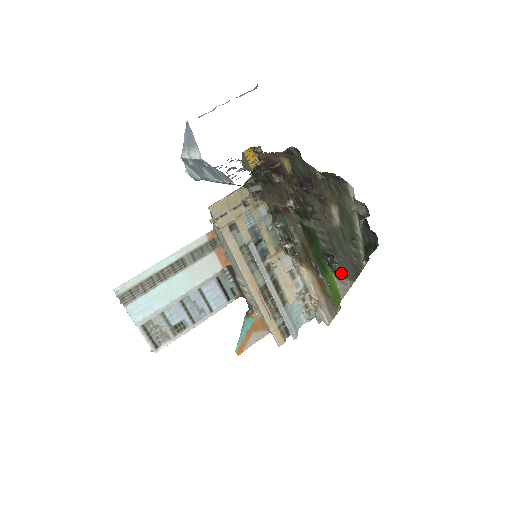
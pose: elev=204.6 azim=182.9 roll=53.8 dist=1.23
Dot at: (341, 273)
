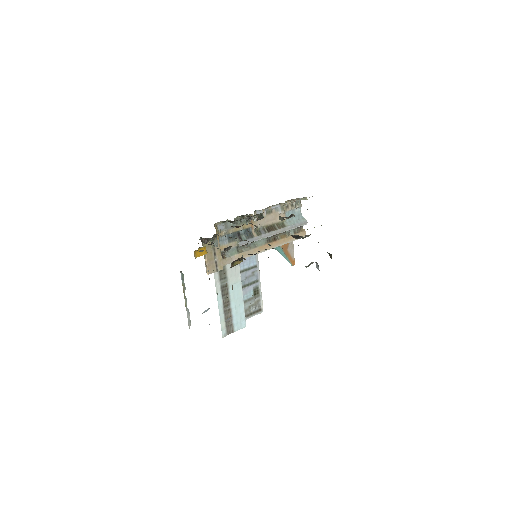
Dot at: occluded
